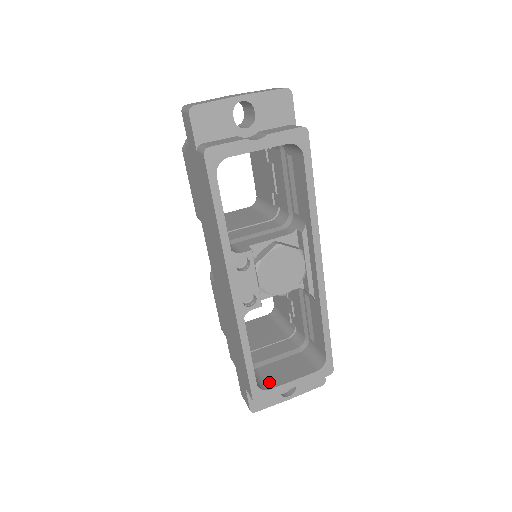
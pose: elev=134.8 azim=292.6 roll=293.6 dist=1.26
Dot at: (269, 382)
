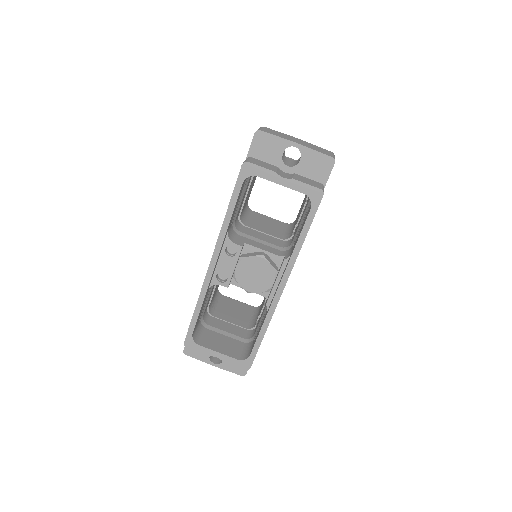
Dot at: (204, 341)
